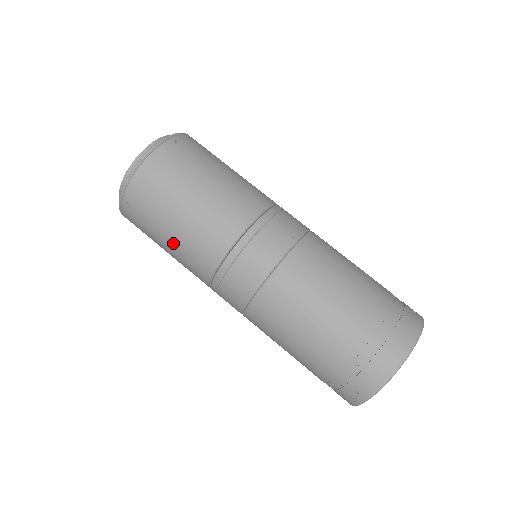
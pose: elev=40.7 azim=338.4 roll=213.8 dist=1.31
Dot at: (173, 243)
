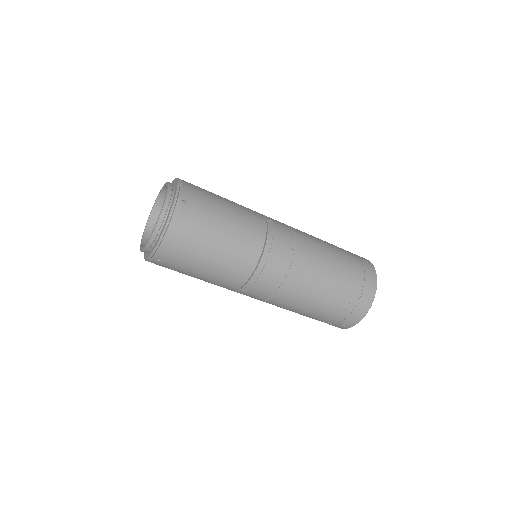
Dot at: (204, 277)
